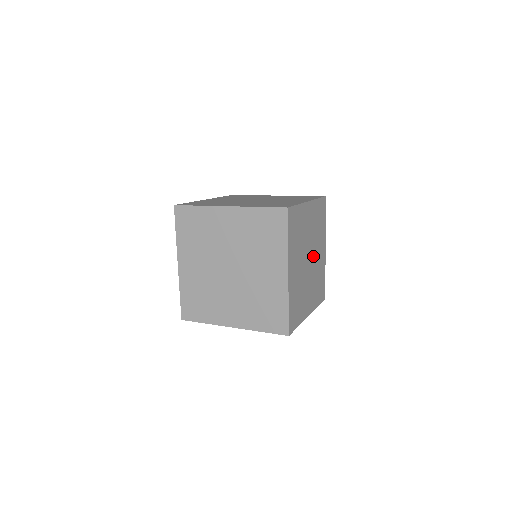
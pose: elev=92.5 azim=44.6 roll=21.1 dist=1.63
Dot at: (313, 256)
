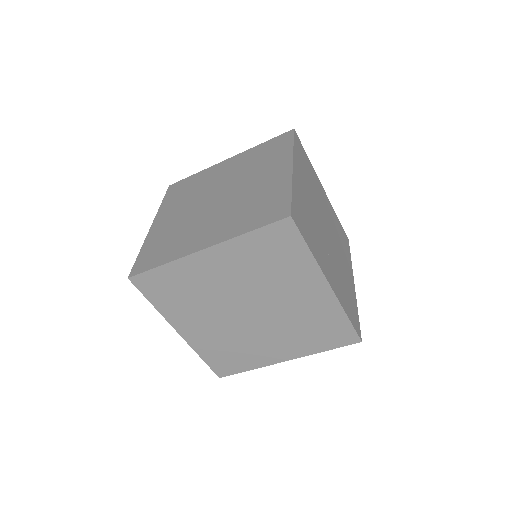
Dot at: (325, 219)
